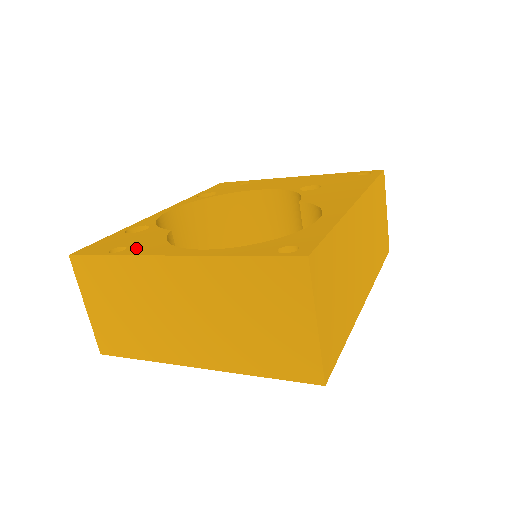
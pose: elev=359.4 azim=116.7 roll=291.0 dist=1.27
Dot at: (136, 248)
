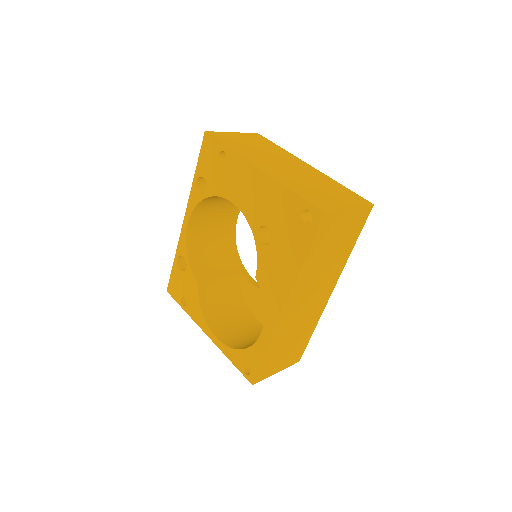
Dot at: (190, 307)
